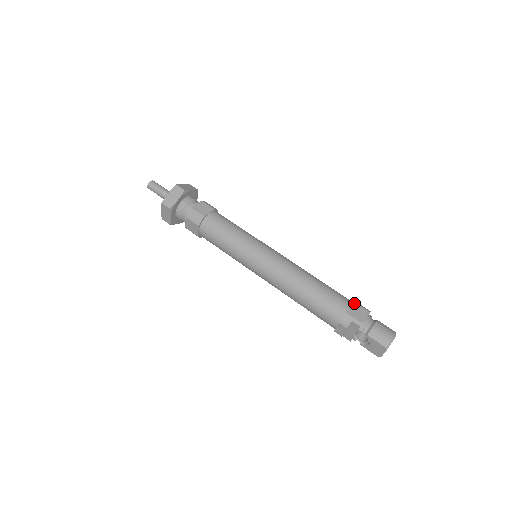
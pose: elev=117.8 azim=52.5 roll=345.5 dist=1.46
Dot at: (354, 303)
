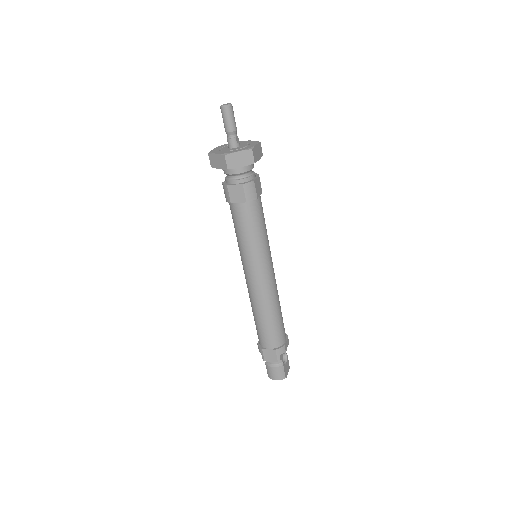
Dot at: (274, 350)
